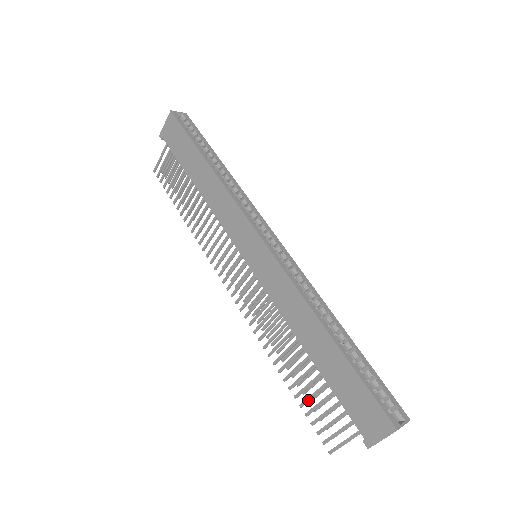
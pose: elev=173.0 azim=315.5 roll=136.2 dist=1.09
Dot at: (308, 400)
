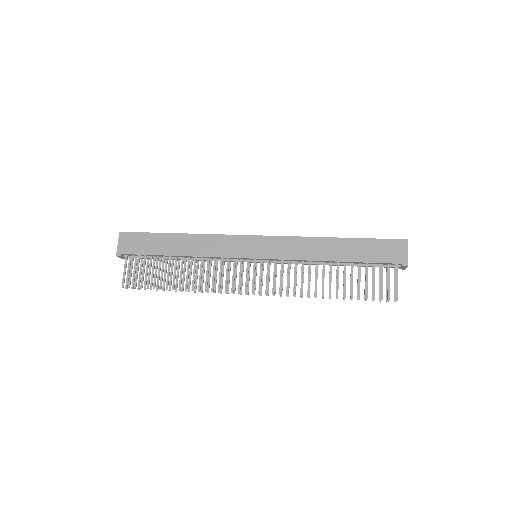
Dot at: (359, 288)
